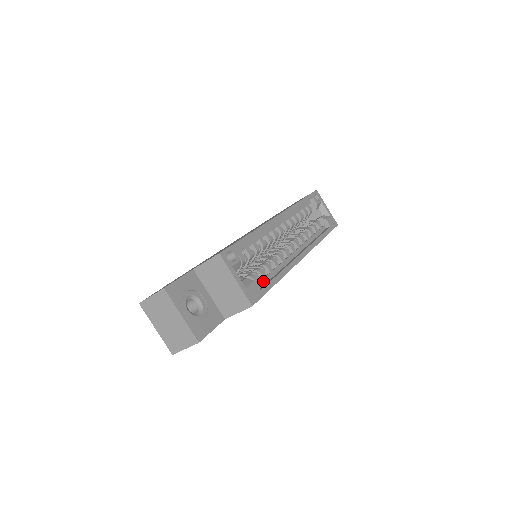
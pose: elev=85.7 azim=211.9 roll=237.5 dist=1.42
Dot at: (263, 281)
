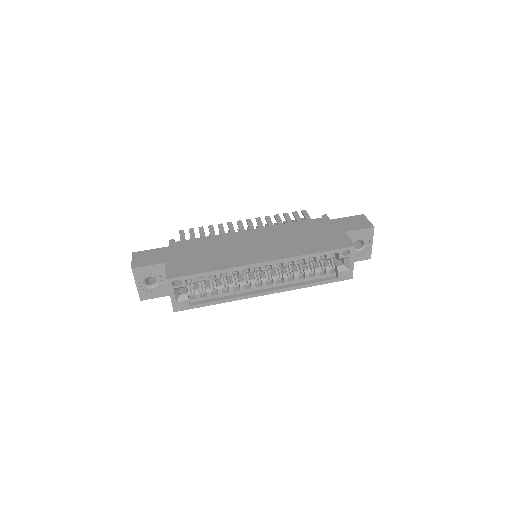
Dot at: (204, 298)
